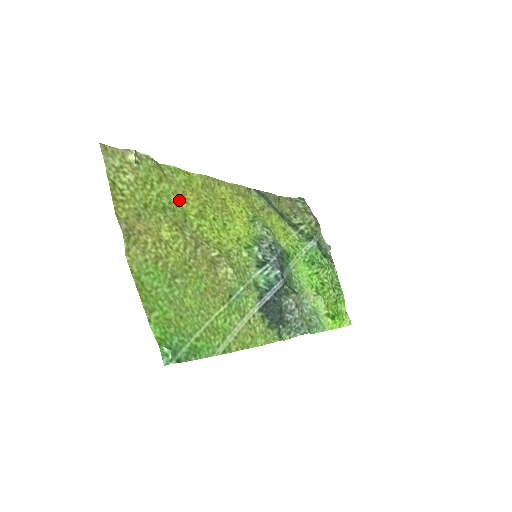
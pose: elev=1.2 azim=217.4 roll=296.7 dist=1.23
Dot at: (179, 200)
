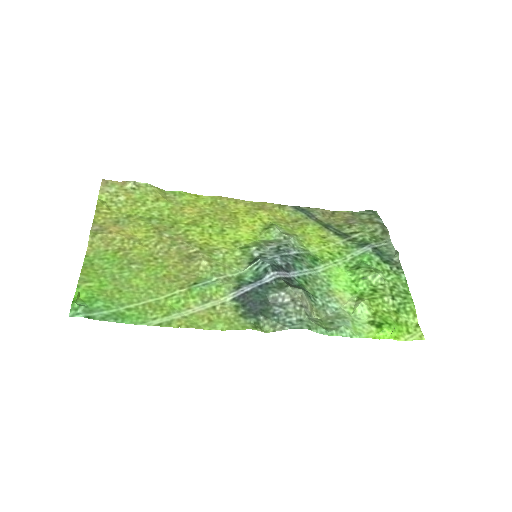
Dot at: (174, 214)
